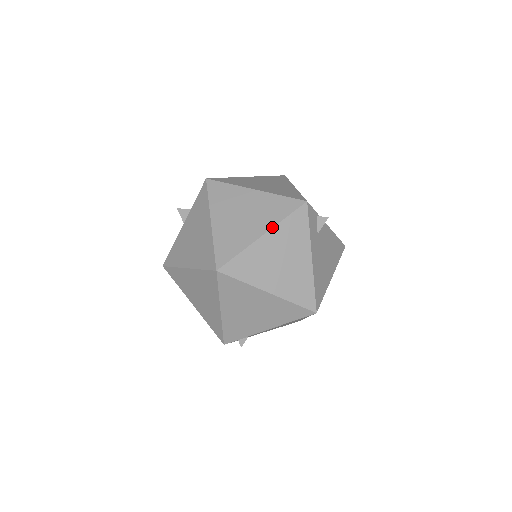
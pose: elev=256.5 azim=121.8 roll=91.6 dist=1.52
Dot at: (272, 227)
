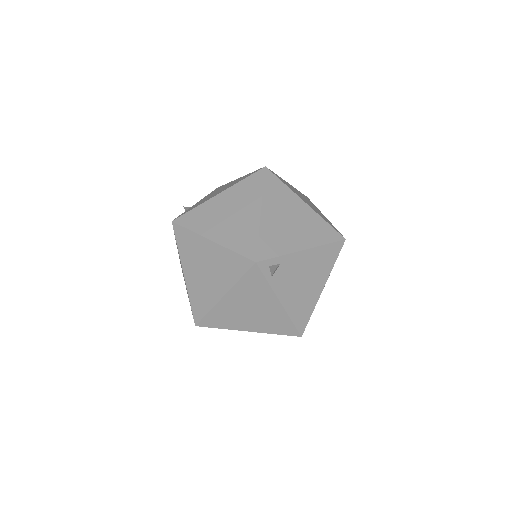
Dot at: (292, 186)
